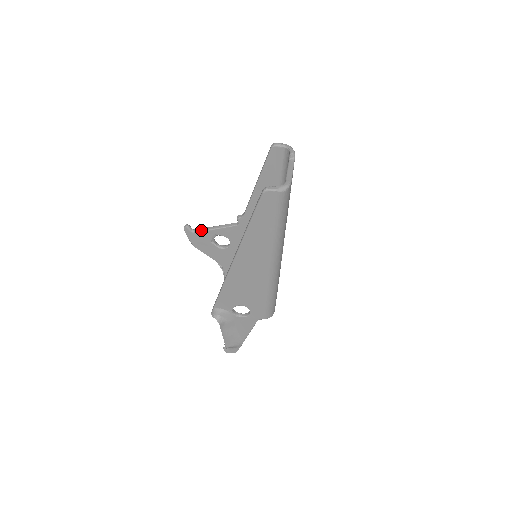
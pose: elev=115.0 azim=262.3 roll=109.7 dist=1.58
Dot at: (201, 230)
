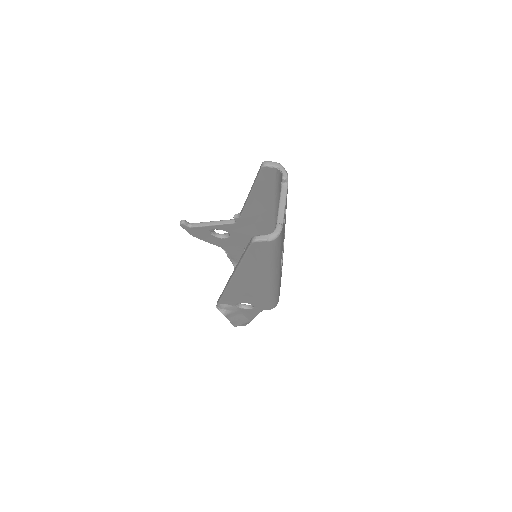
Dot at: (198, 225)
